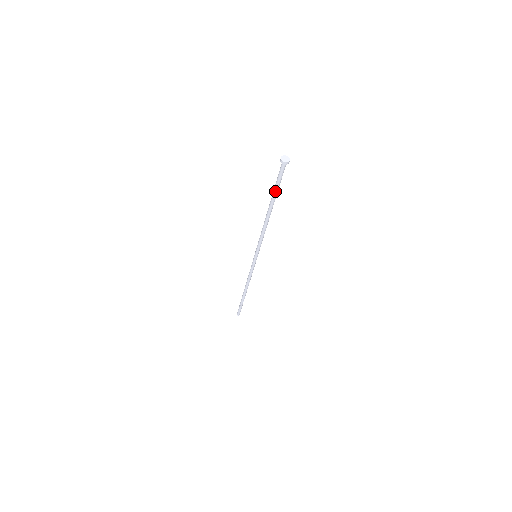
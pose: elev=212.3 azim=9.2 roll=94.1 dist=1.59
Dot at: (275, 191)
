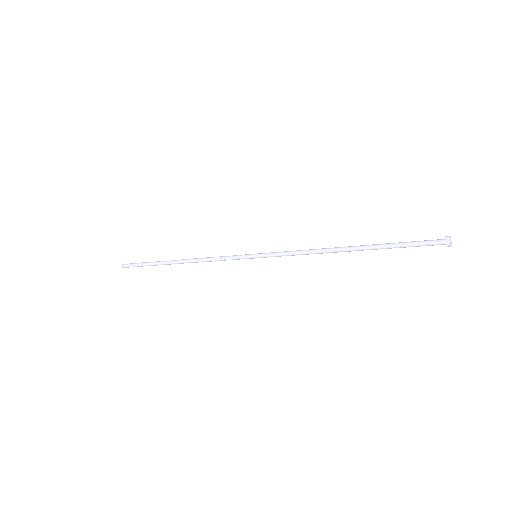
Dot at: occluded
